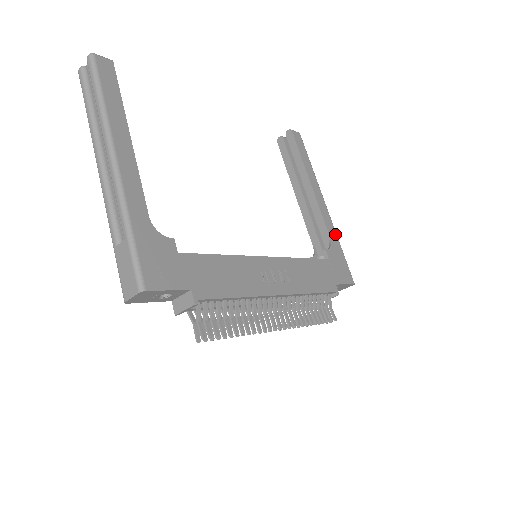
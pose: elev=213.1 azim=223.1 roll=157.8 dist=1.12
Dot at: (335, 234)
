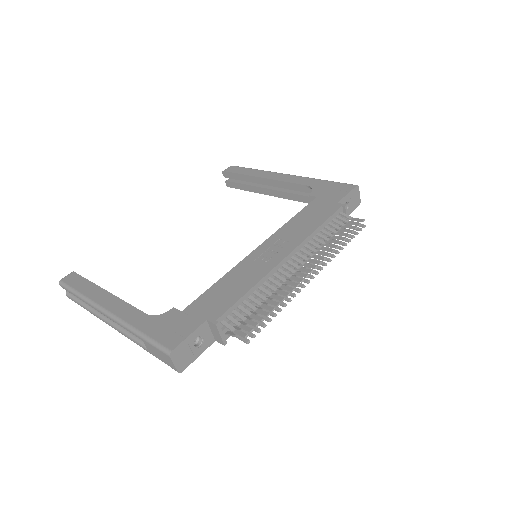
Dot at: (310, 179)
